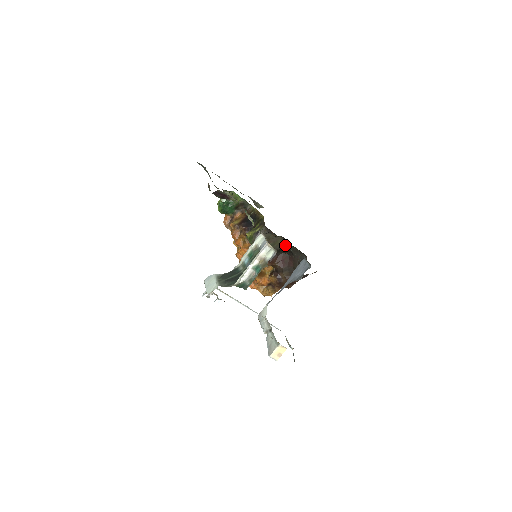
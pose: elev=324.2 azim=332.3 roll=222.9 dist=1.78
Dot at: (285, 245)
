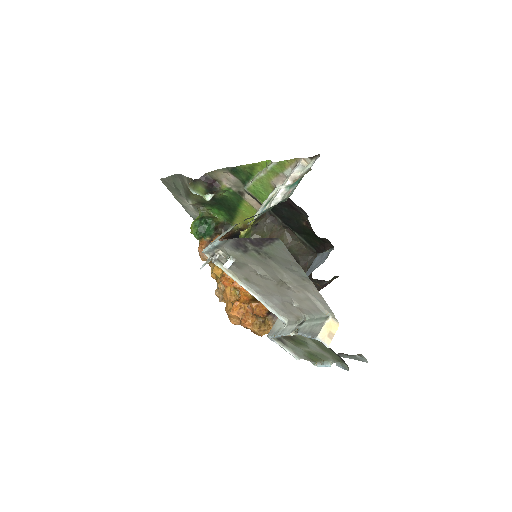
Dot at: (290, 243)
